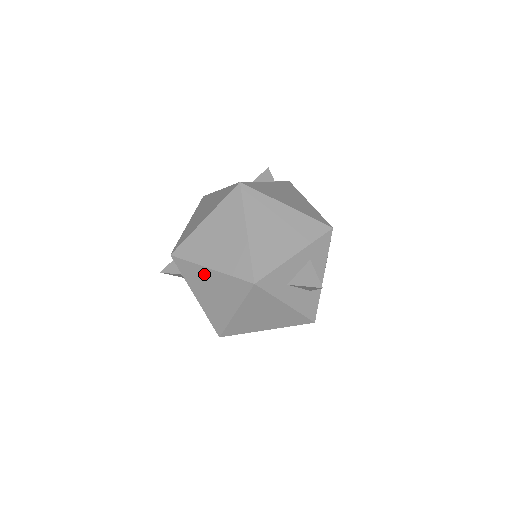
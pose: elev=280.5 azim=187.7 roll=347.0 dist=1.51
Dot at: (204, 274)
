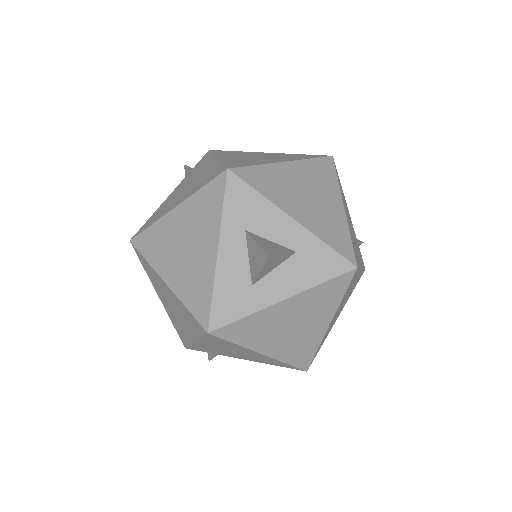
Dot at: (205, 346)
